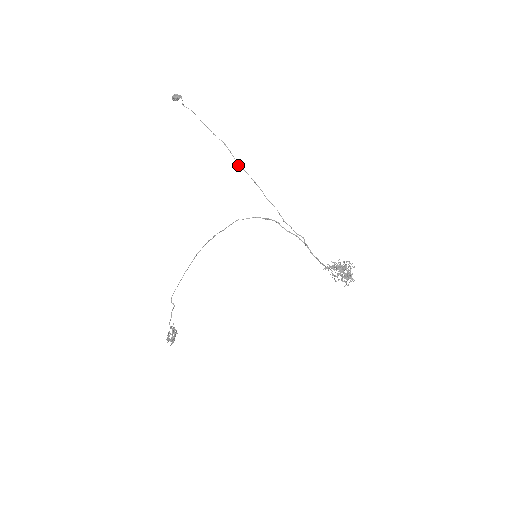
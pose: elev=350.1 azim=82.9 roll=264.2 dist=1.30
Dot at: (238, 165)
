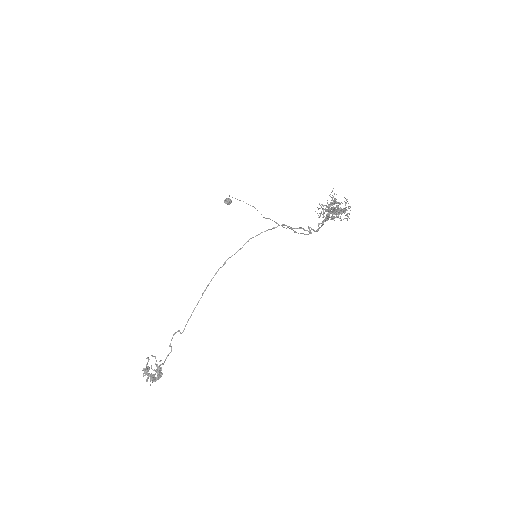
Dot at: occluded
